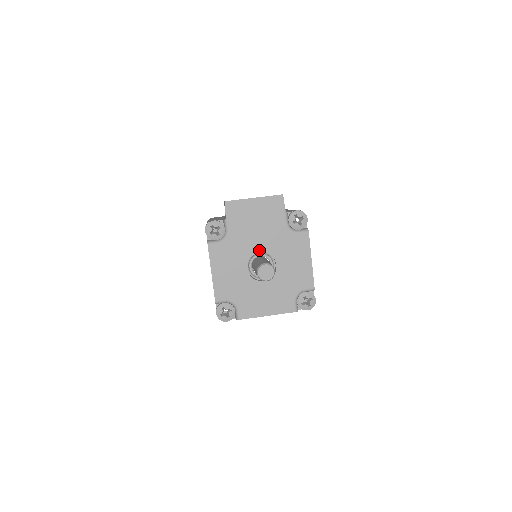
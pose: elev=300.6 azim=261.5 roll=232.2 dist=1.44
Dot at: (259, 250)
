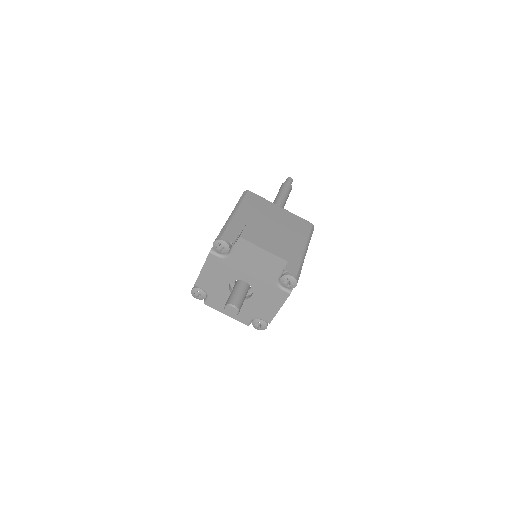
Dot at: (245, 280)
